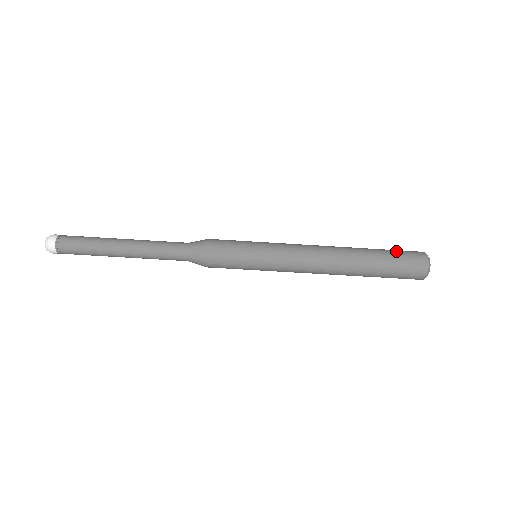
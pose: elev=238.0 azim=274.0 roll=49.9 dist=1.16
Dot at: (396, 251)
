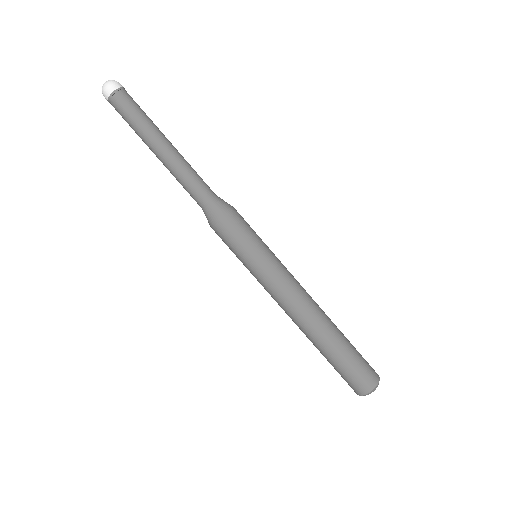
Dot at: occluded
